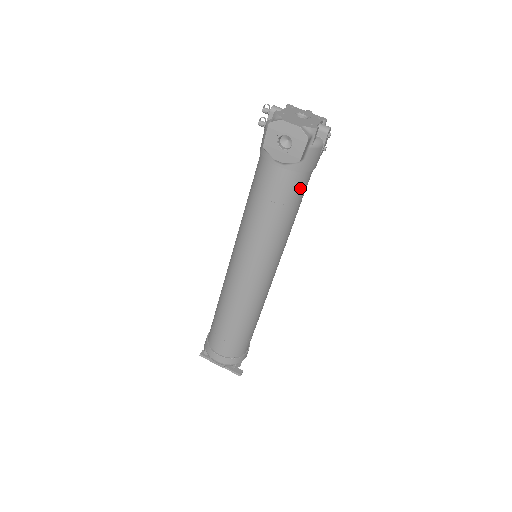
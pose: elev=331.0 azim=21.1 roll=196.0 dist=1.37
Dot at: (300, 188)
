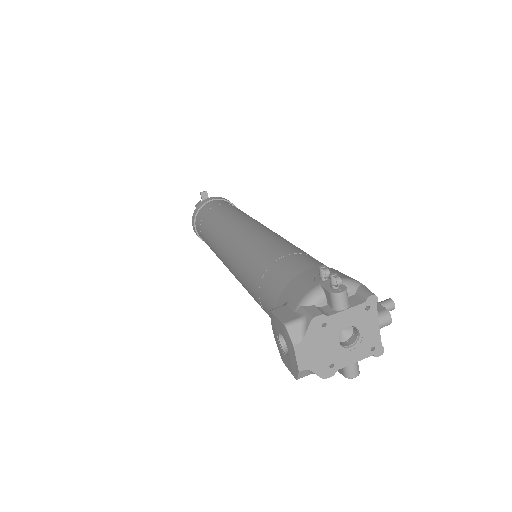
Dot at: occluded
